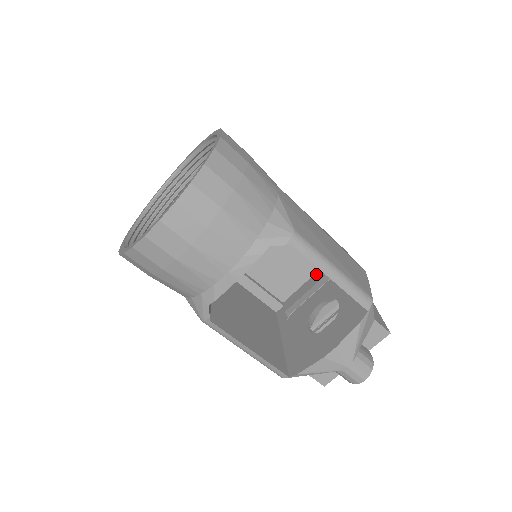
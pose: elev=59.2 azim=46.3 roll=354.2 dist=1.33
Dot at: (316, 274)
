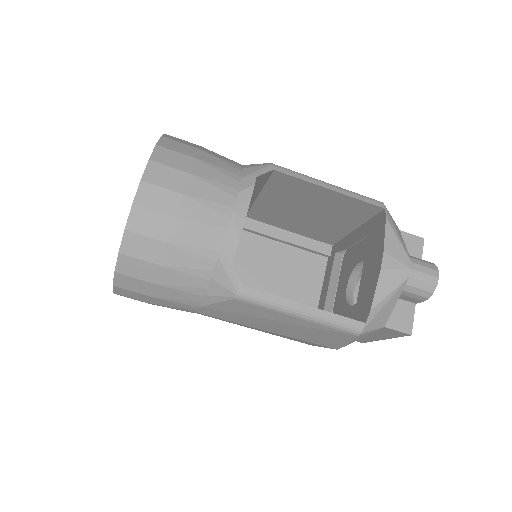
Dot at: (325, 275)
